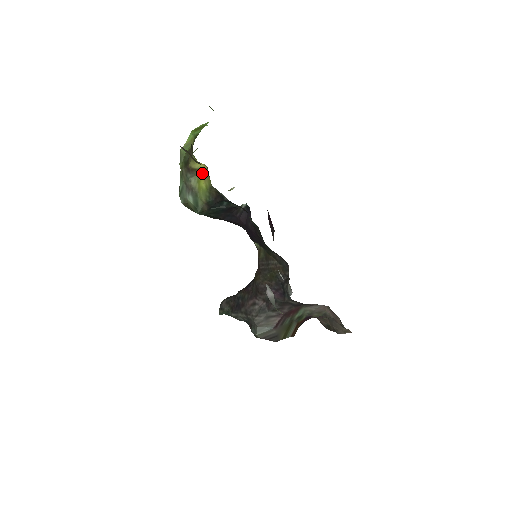
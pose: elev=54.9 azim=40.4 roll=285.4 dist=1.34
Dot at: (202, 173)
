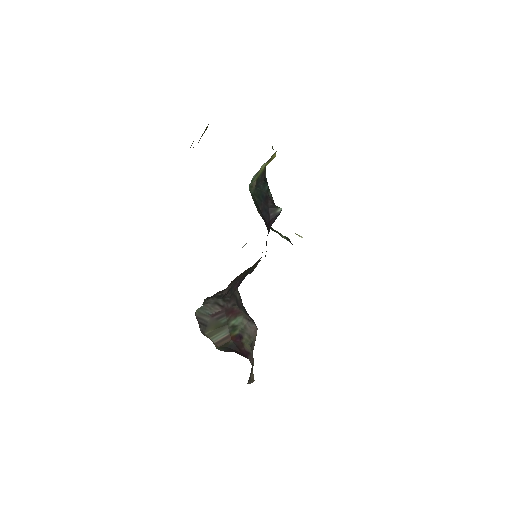
Dot at: (271, 160)
